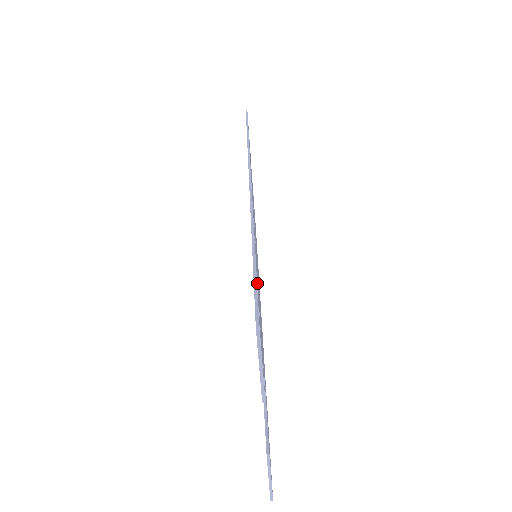
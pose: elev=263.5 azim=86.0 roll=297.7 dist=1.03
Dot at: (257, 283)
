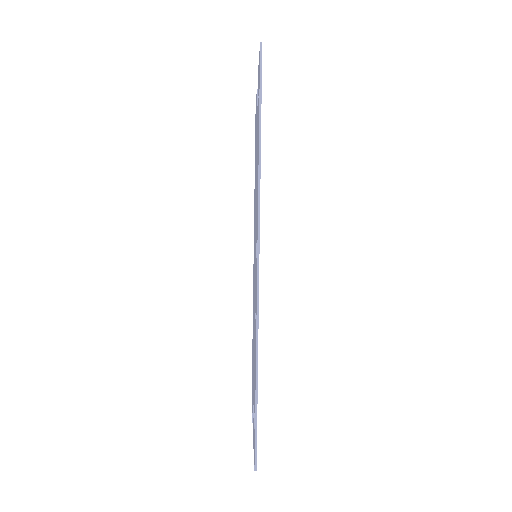
Dot at: occluded
